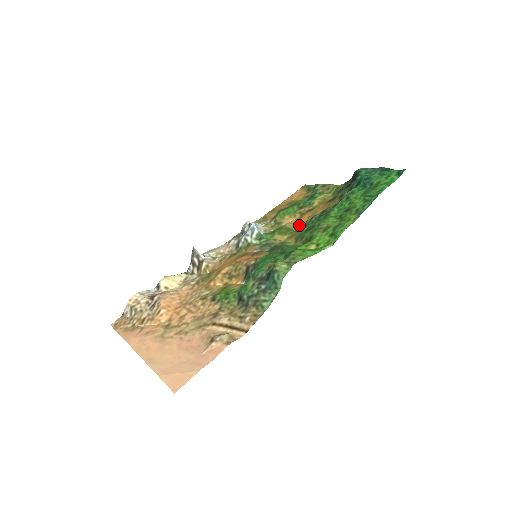
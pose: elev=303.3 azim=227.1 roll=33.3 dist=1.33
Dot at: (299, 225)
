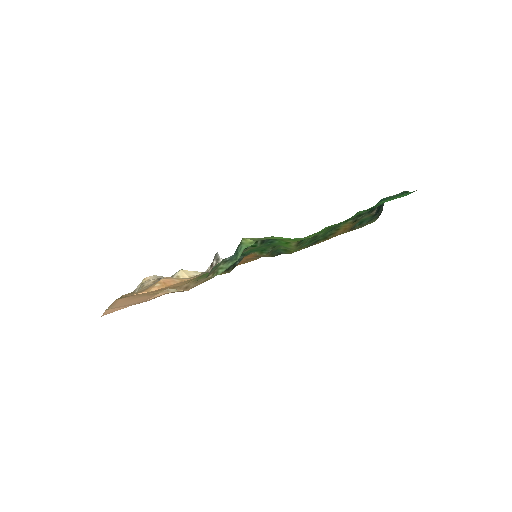
Dot at: (315, 244)
